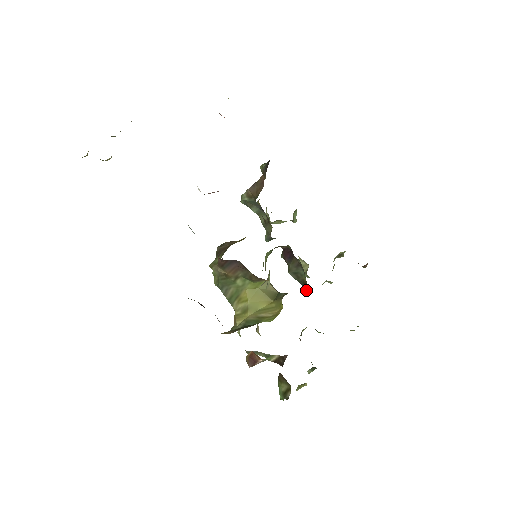
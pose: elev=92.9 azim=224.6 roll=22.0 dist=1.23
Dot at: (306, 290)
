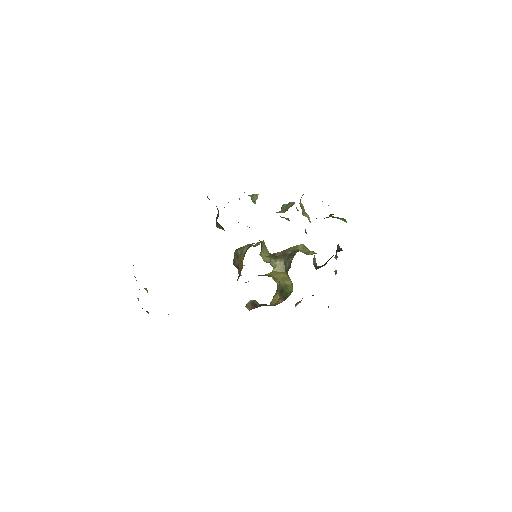
Dot at: occluded
